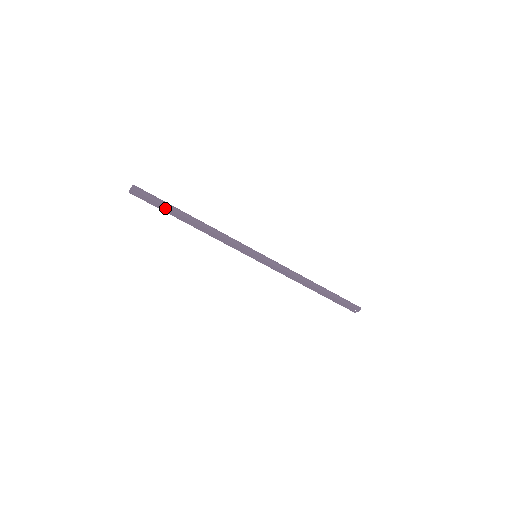
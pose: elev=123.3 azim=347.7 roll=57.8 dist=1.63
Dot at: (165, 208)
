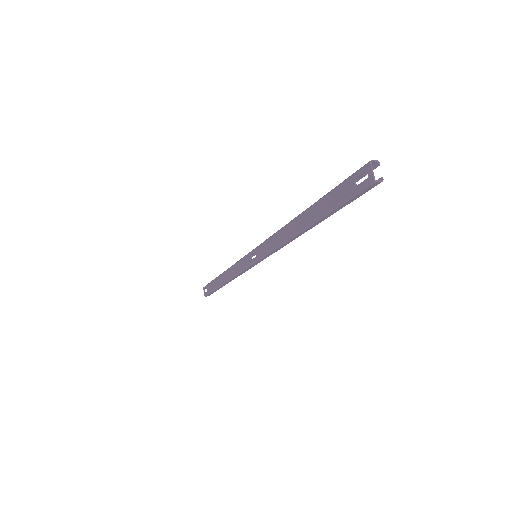
Dot at: (214, 283)
